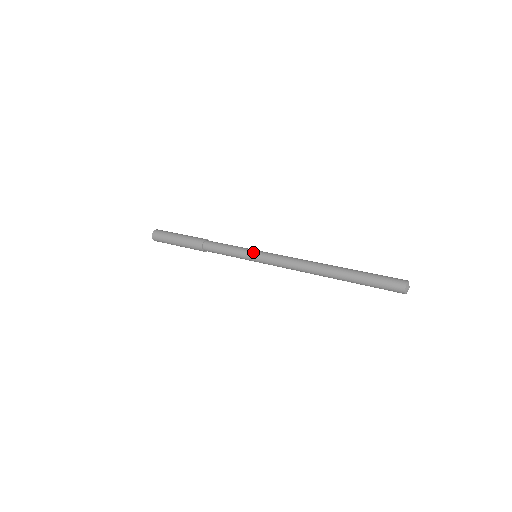
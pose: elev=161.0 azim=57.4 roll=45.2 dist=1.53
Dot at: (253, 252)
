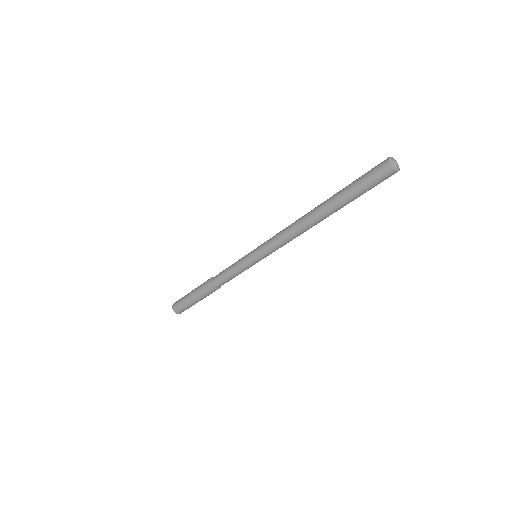
Dot at: occluded
